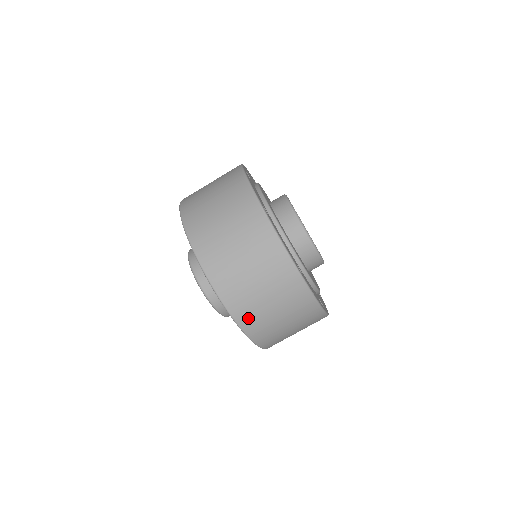
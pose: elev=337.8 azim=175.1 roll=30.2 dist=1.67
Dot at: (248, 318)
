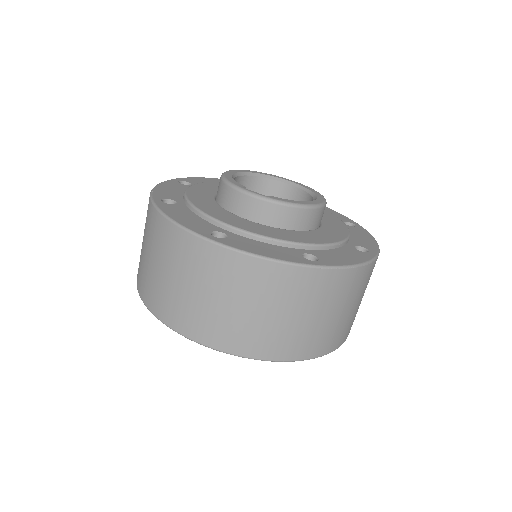
Dot at: occluded
